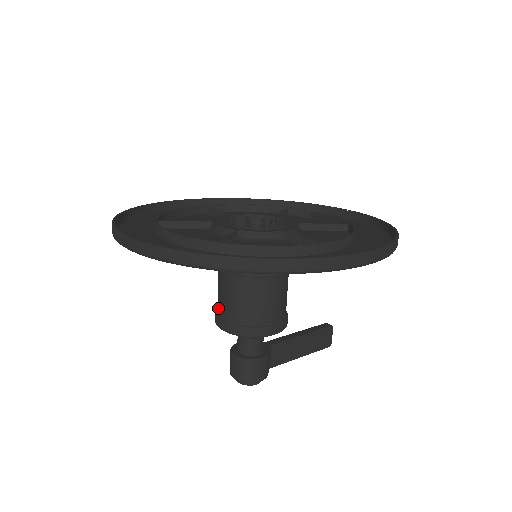
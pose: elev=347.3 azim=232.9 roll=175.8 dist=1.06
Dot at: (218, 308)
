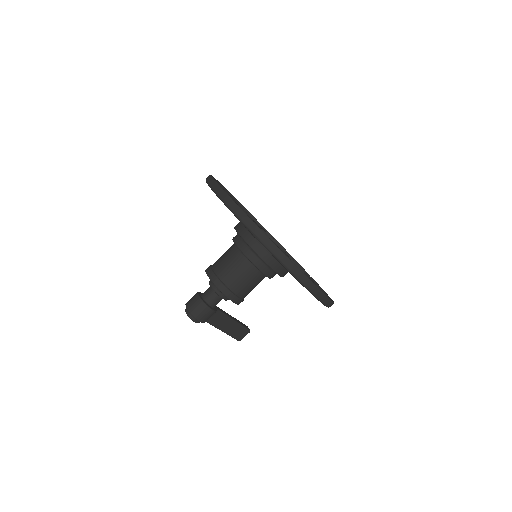
Dot at: (215, 265)
